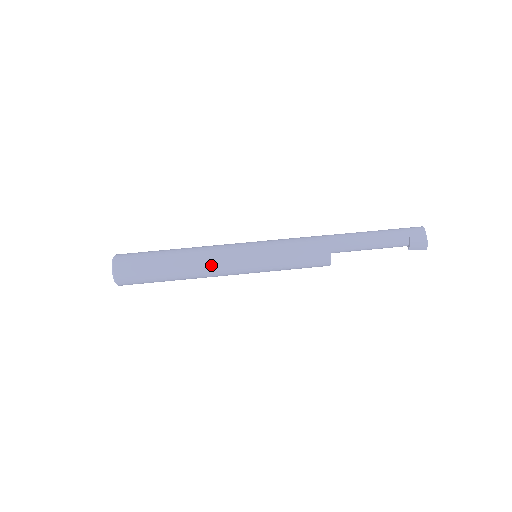
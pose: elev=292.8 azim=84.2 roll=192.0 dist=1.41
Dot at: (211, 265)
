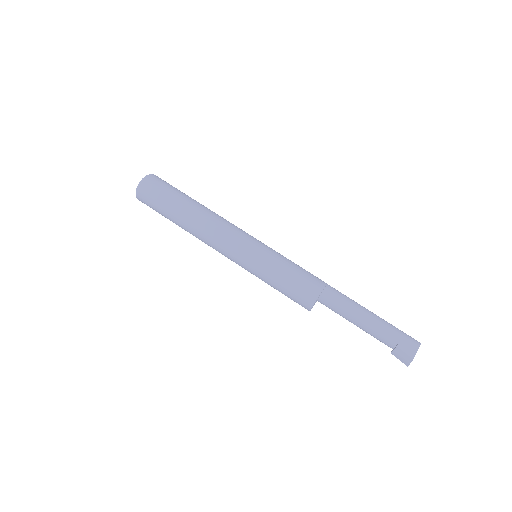
Dot at: (213, 233)
